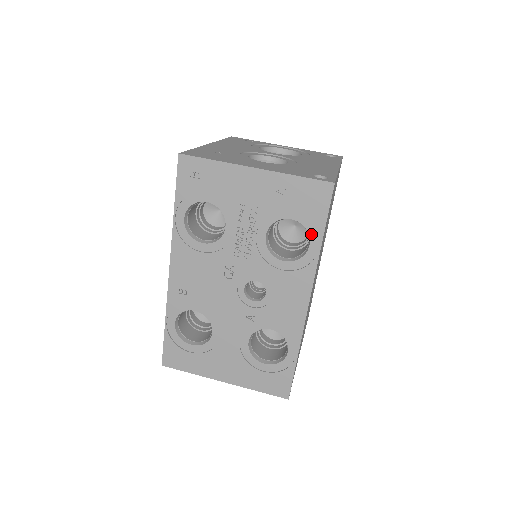
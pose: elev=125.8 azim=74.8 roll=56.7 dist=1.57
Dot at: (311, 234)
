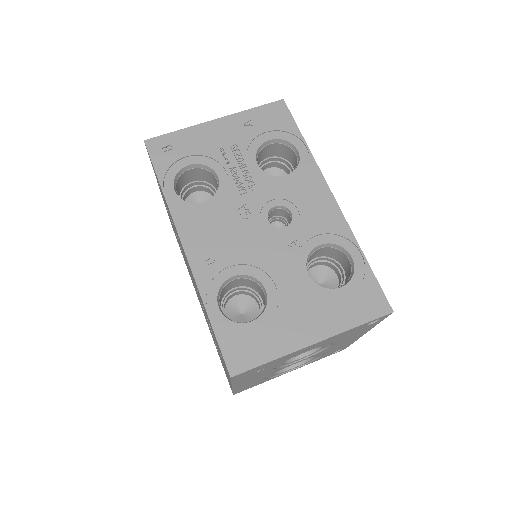
Dot at: (293, 142)
